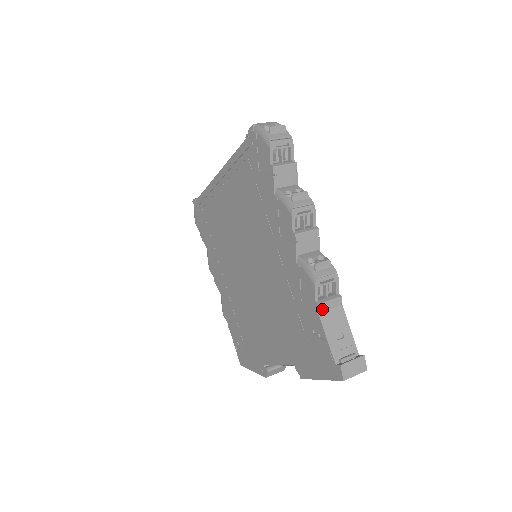
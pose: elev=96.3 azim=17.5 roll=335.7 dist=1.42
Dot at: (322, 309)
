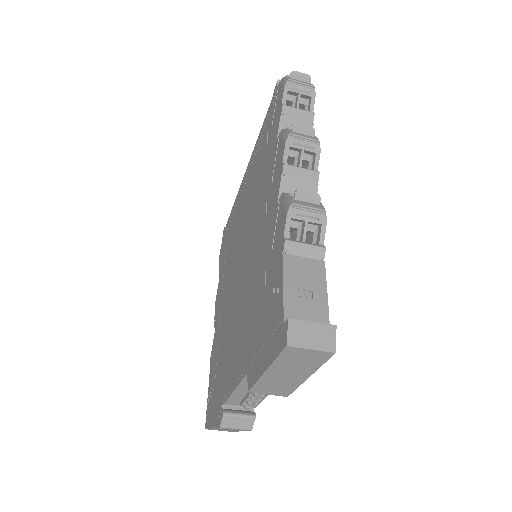
Dot at: (290, 250)
